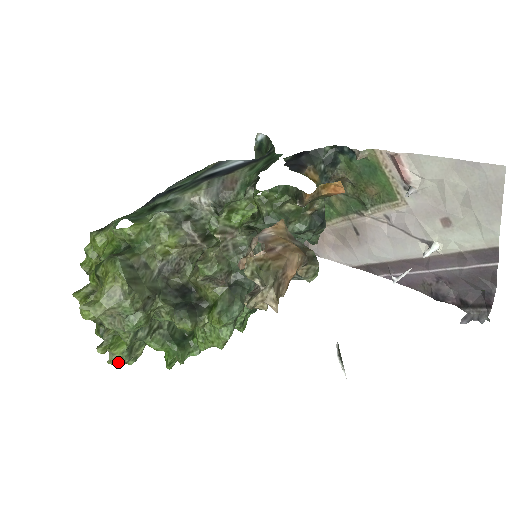
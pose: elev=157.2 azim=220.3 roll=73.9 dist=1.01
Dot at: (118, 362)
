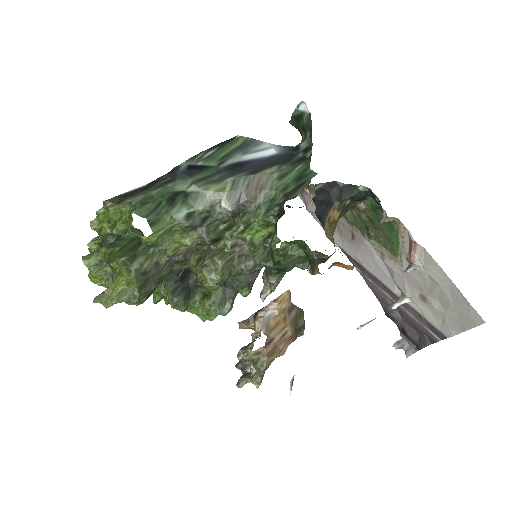
Dot at: occluded
